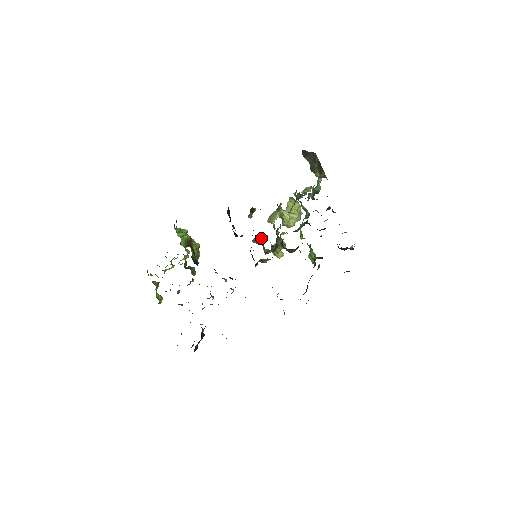
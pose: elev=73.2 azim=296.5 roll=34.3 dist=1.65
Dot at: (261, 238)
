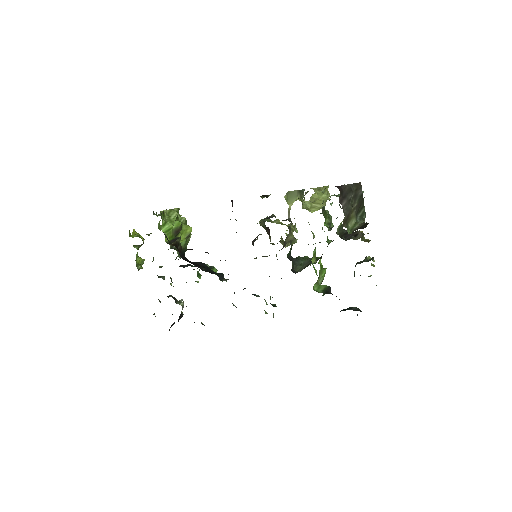
Dot at: (268, 230)
